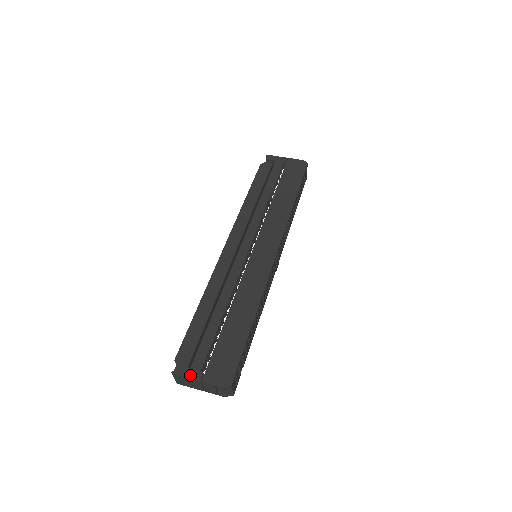
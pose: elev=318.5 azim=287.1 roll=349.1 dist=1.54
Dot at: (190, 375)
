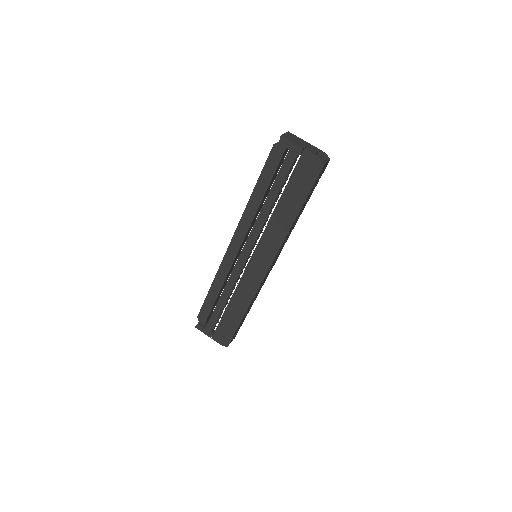
Dot at: (205, 333)
